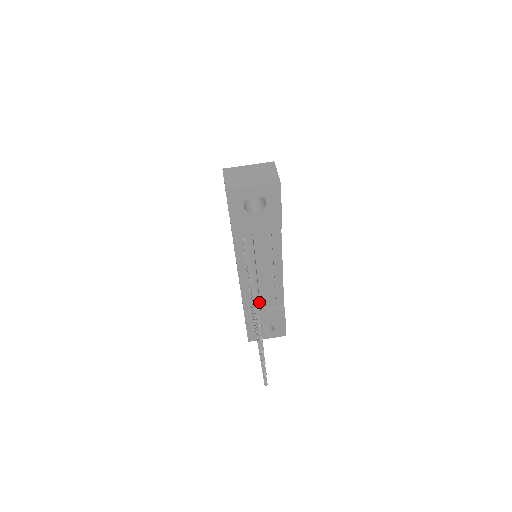
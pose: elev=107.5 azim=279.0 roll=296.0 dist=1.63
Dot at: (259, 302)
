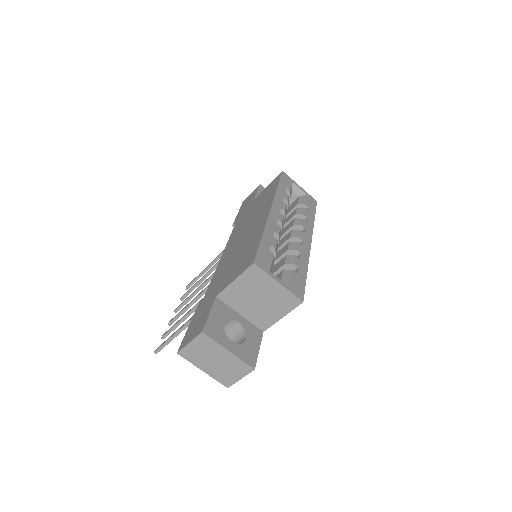
Dot at: occluded
